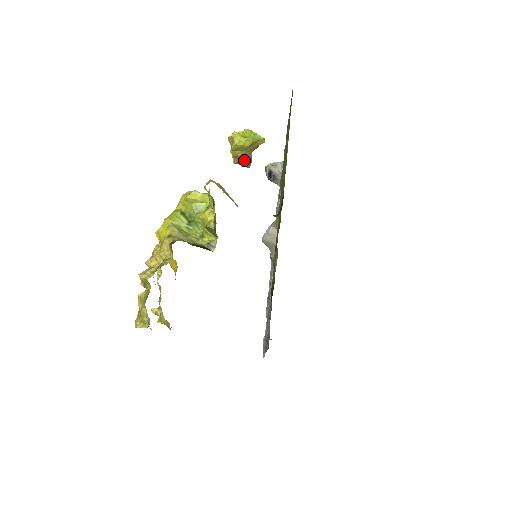
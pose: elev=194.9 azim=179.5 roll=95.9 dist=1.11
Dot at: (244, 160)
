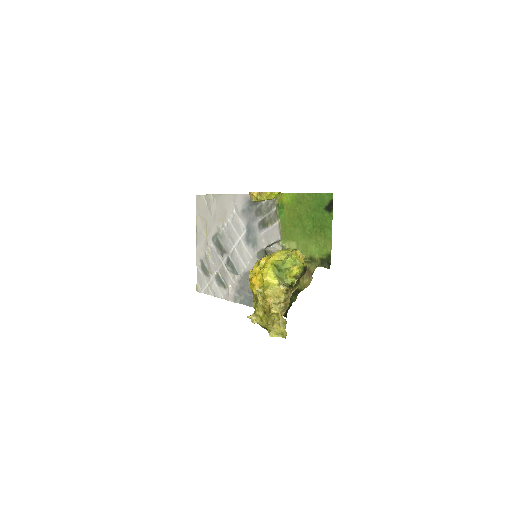
Dot at: occluded
